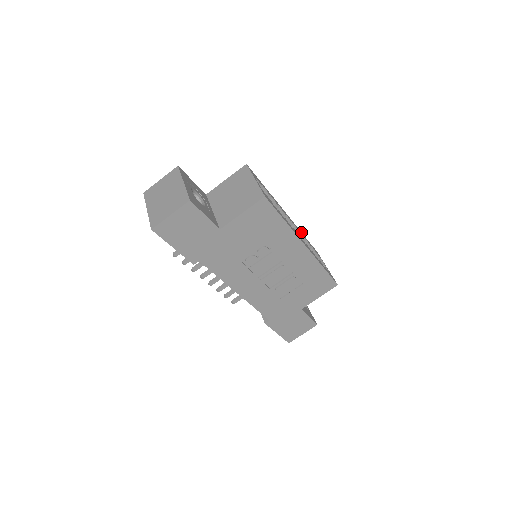
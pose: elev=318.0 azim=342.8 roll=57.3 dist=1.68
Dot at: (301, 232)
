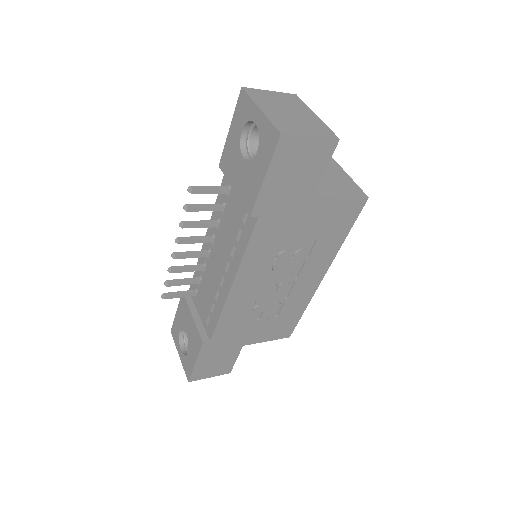
Dot at: occluded
